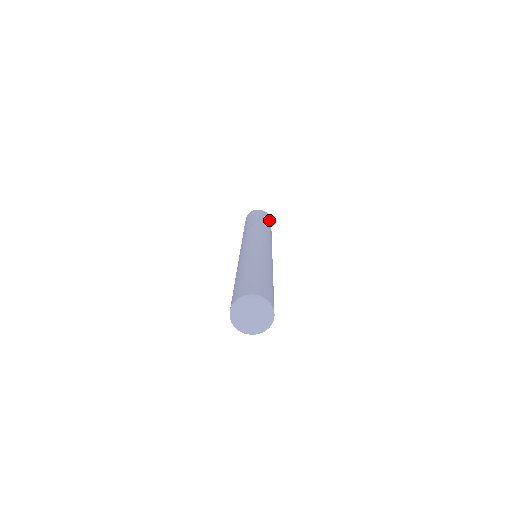
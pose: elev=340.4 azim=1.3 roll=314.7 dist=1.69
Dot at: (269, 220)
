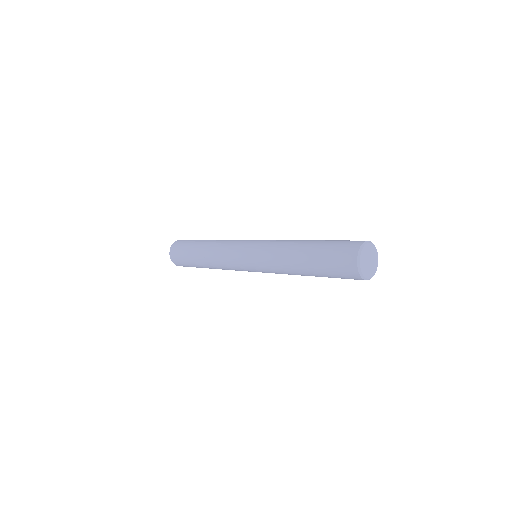
Dot at: occluded
